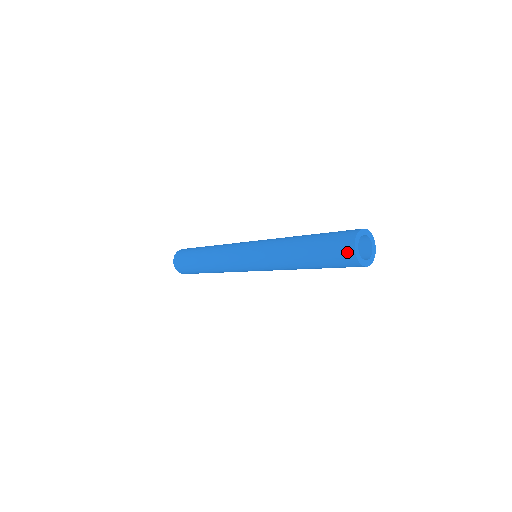
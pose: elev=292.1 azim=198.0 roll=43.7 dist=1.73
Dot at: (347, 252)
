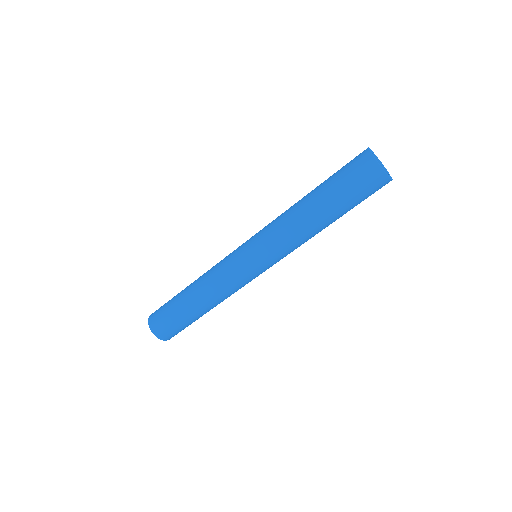
Dot at: (373, 174)
